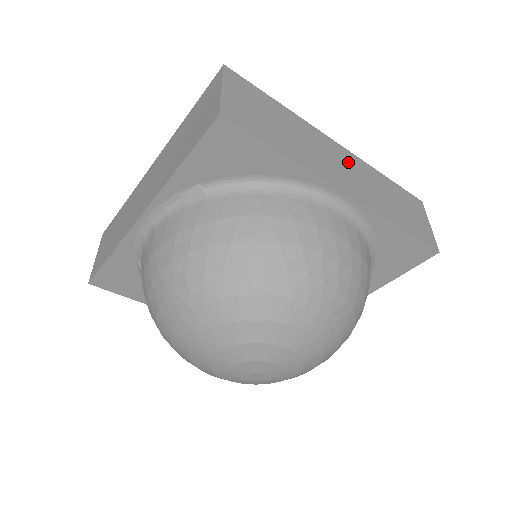
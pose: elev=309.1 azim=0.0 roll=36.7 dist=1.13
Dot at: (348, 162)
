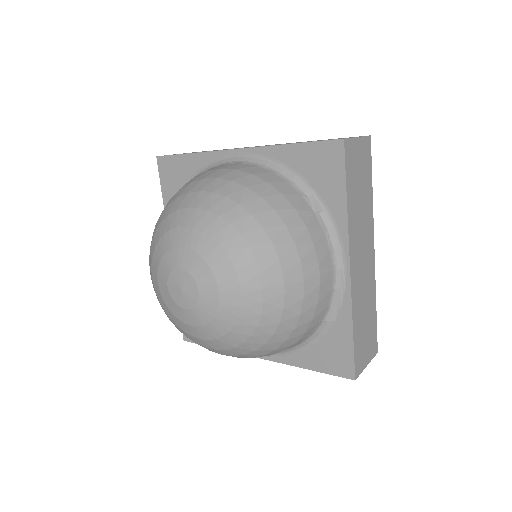
Dot at: occluded
